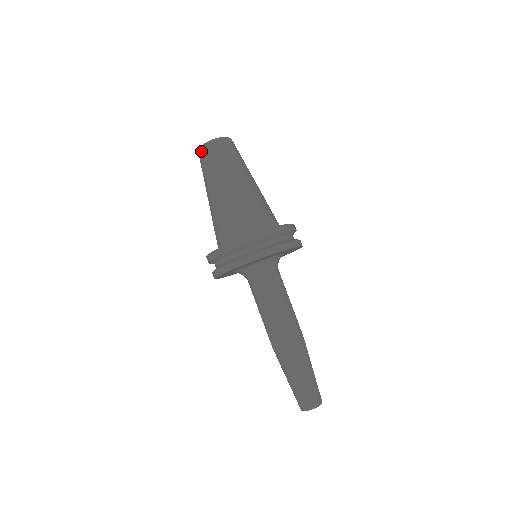
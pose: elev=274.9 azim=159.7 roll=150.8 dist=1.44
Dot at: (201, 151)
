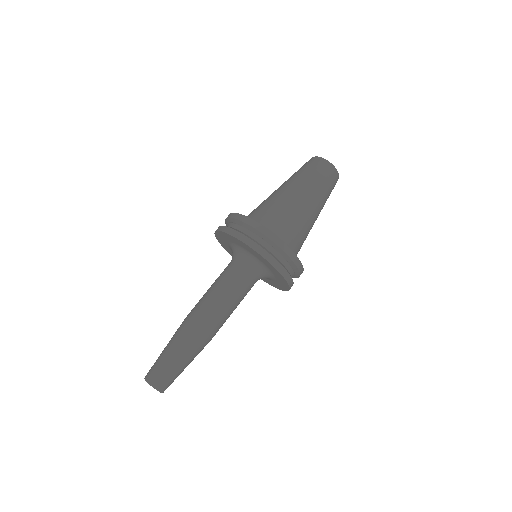
Dot at: (325, 163)
